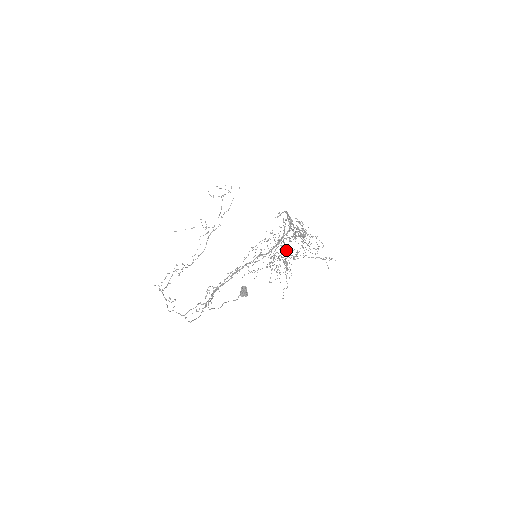
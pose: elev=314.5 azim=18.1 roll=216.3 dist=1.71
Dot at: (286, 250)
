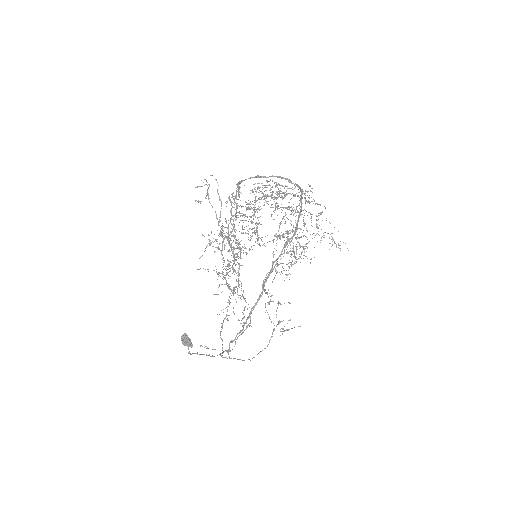
Dot at: (238, 247)
